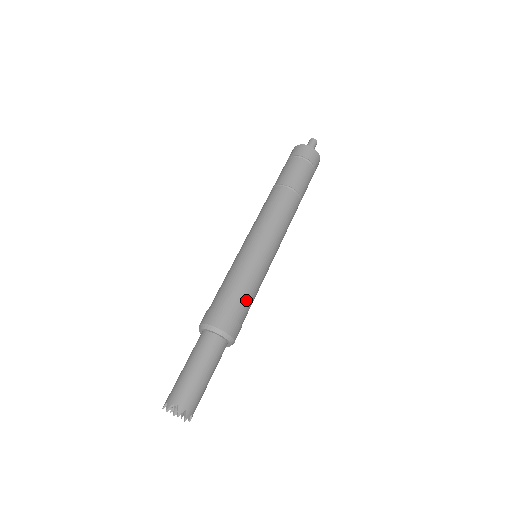
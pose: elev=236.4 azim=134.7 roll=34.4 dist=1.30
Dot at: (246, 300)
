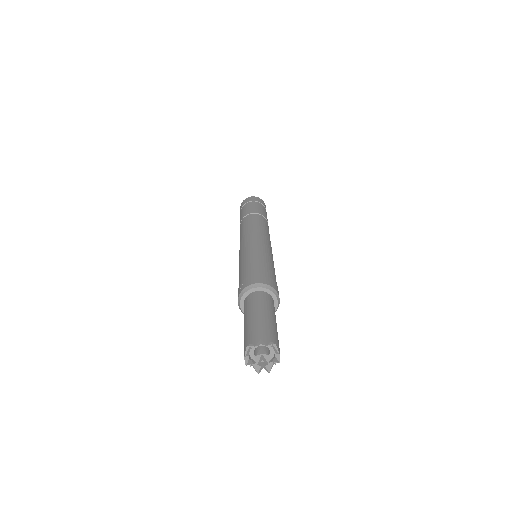
Dot at: (259, 264)
